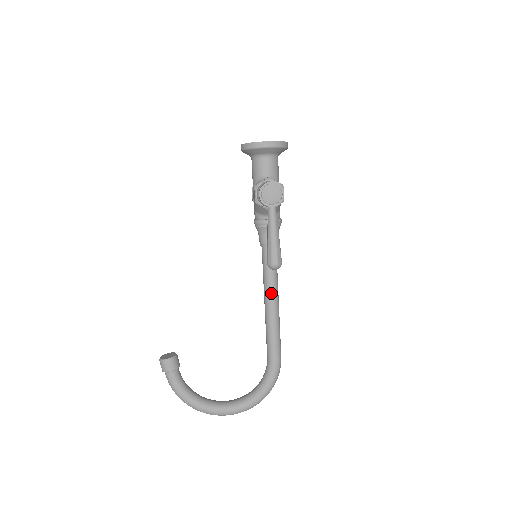
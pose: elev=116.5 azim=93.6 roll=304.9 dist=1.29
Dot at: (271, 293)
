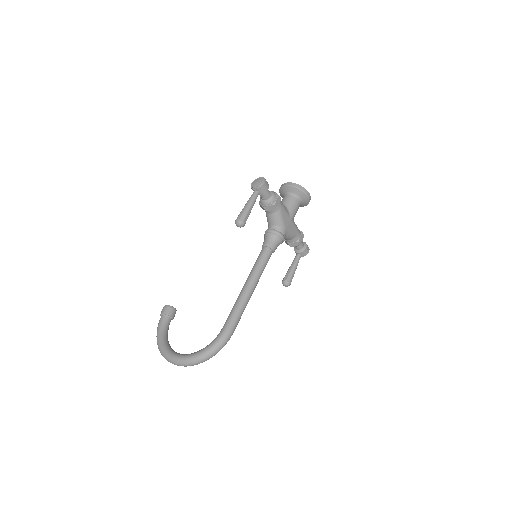
Dot at: (249, 278)
